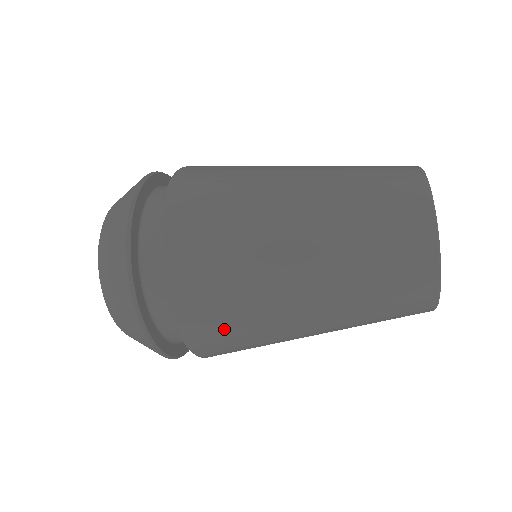
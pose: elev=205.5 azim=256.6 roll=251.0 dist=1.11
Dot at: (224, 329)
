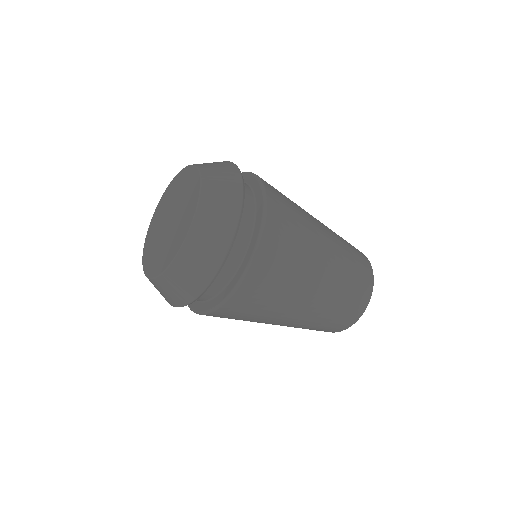
Dot at: (253, 306)
